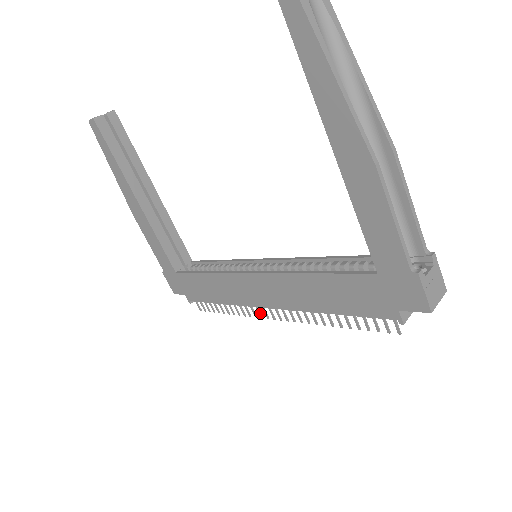
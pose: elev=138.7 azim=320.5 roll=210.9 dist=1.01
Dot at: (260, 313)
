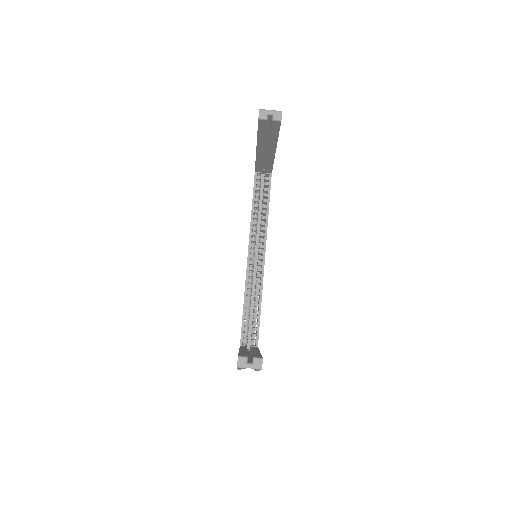
Dot at: occluded
